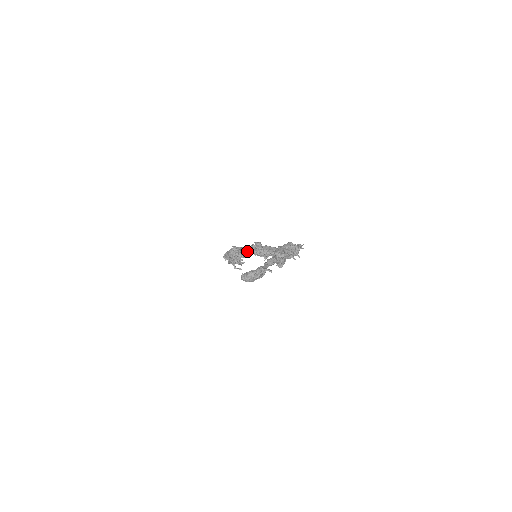
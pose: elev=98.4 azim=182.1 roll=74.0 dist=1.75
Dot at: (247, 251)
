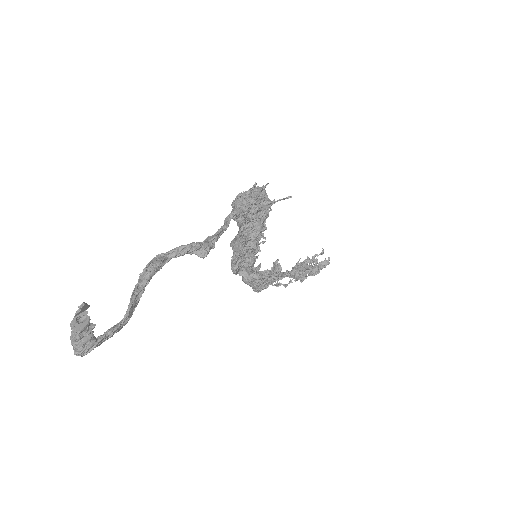
Dot at: (233, 265)
